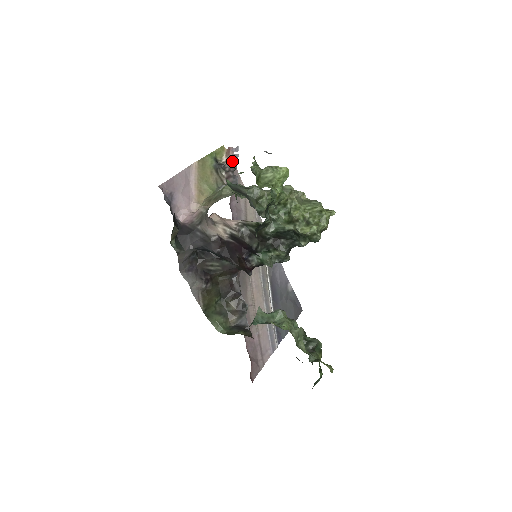
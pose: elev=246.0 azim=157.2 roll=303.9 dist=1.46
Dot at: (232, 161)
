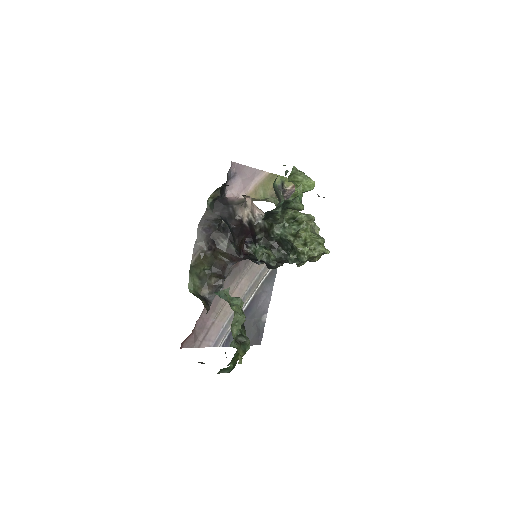
Dot at: (293, 192)
